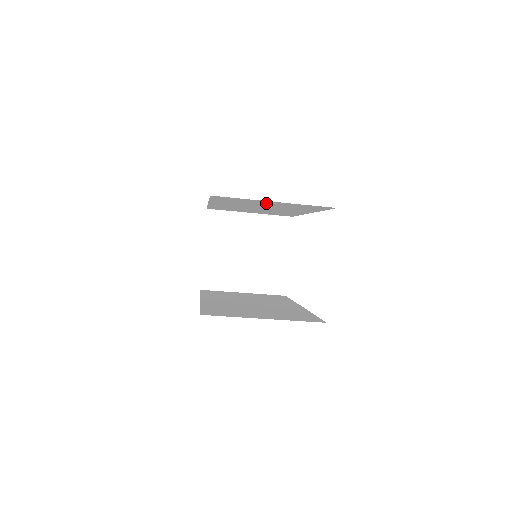
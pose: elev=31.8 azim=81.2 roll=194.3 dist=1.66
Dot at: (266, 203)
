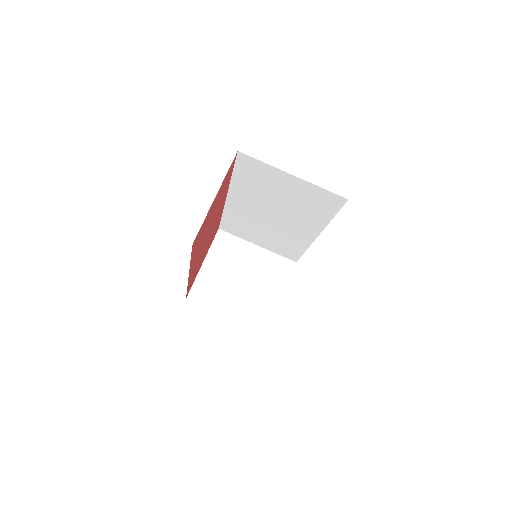
Dot at: (283, 186)
